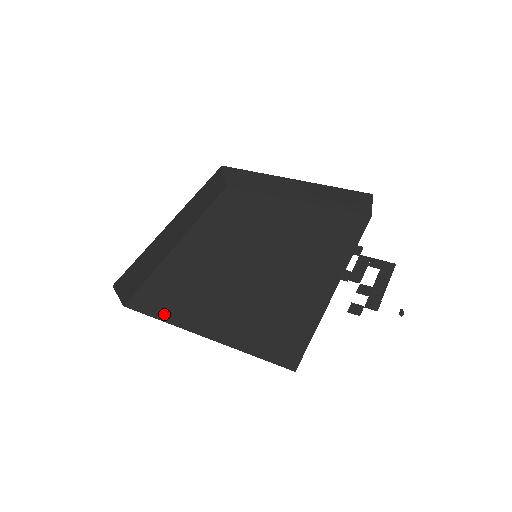
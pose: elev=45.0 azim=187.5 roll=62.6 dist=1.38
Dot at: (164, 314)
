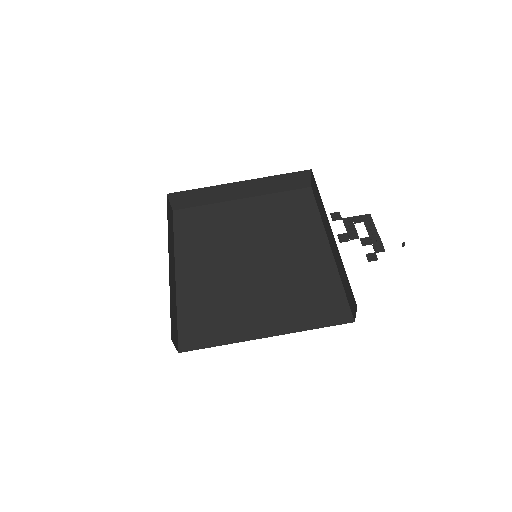
Dot at: (221, 339)
